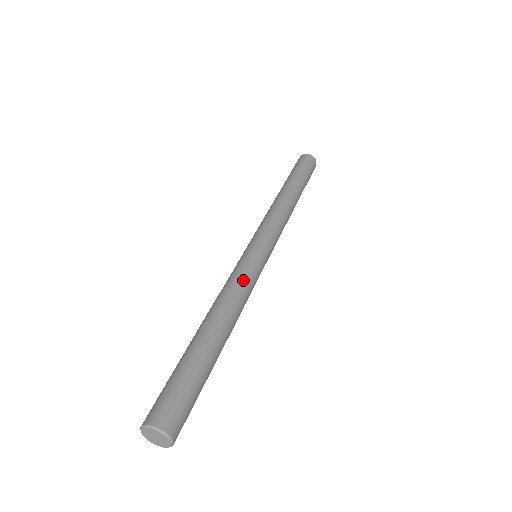
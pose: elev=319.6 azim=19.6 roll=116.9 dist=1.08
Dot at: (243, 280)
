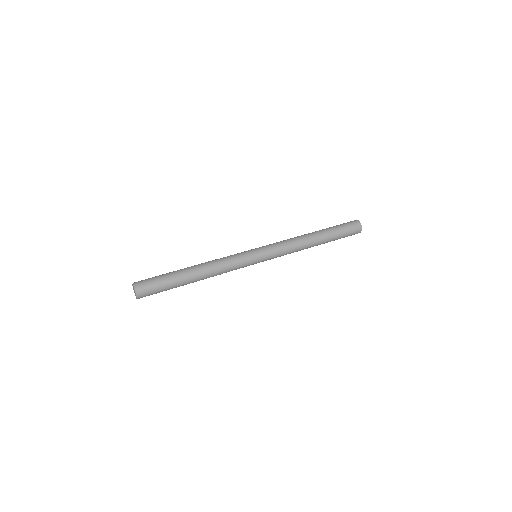
Dot at: (231, 263)
